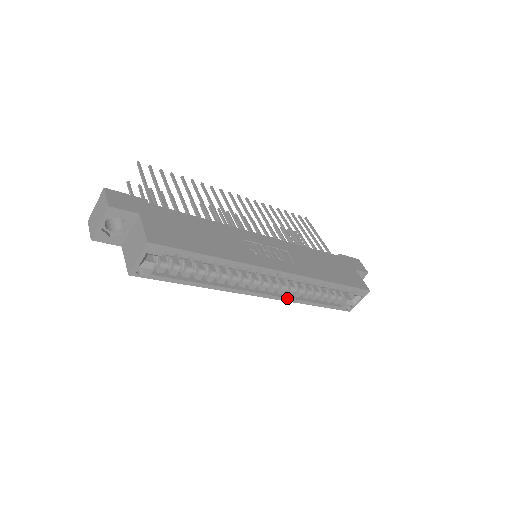
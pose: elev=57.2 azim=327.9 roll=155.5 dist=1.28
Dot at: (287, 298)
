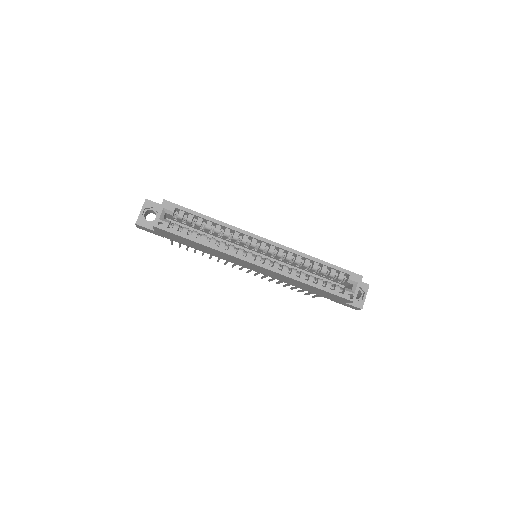
Dot at: (281, 271)
